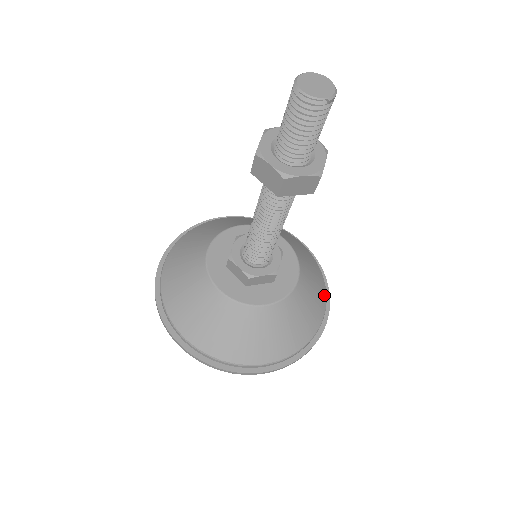
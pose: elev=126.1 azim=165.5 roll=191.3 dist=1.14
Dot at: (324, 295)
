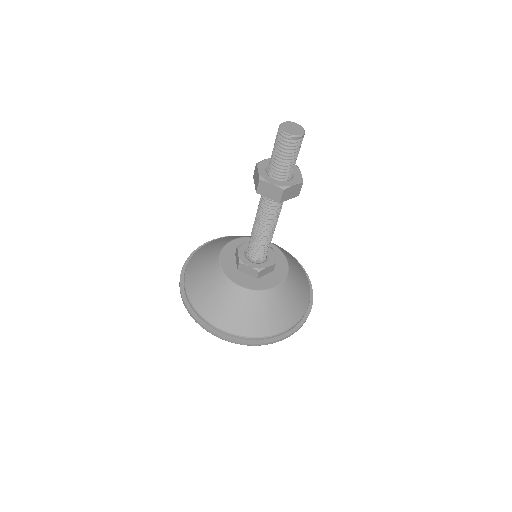
Dot at: (295, 320)
